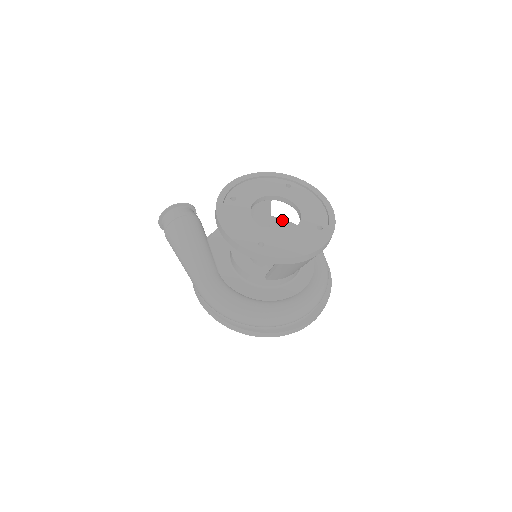
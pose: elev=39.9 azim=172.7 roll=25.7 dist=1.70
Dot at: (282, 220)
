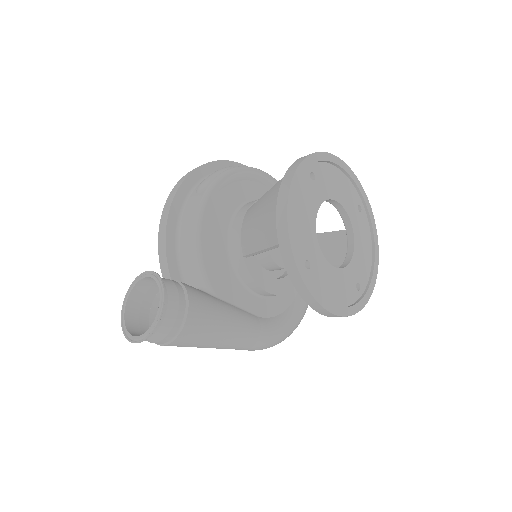
Dot at: (228, 176)
